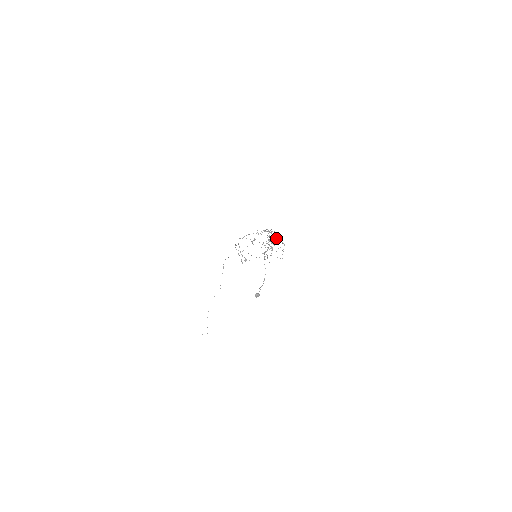
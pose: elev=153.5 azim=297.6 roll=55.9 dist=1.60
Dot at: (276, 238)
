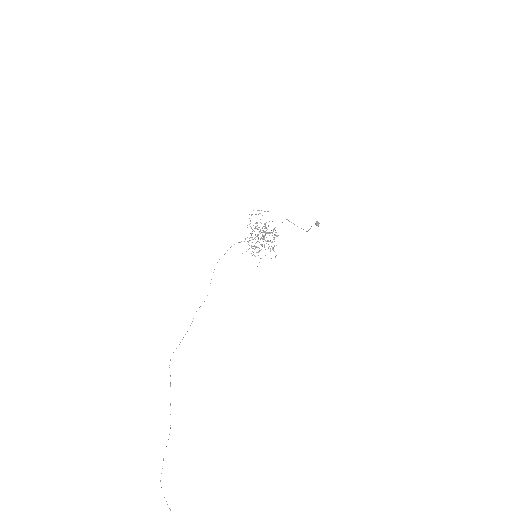
Dot at: (265, 233)
